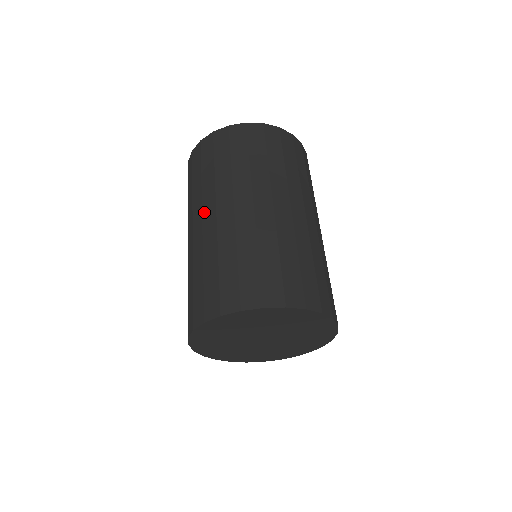
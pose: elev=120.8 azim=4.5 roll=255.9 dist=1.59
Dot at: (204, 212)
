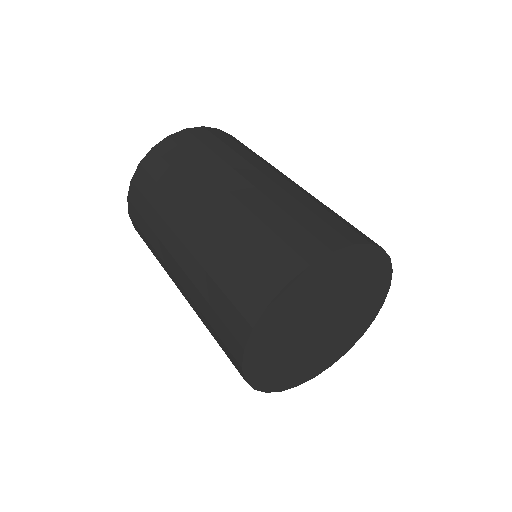
Dot at: (243, 173)
